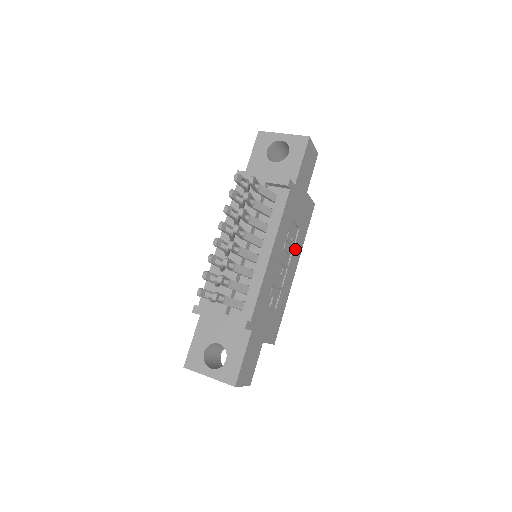
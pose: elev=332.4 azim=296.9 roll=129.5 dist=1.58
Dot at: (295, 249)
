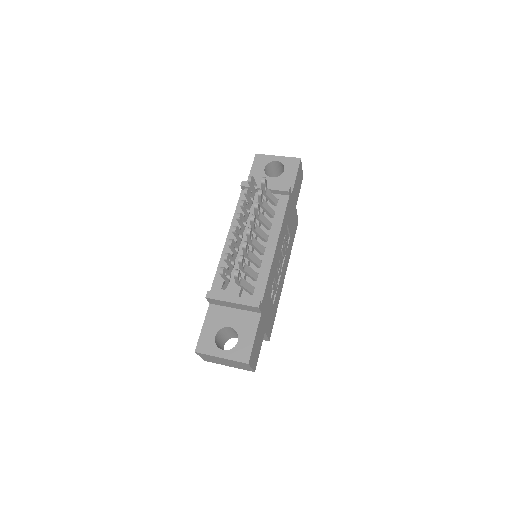
Dot at: (286, 254)
